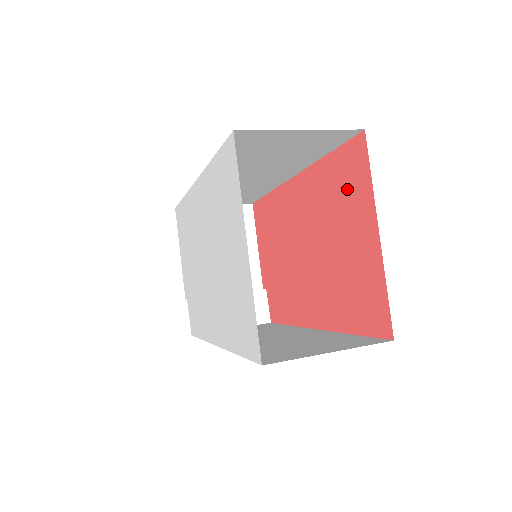
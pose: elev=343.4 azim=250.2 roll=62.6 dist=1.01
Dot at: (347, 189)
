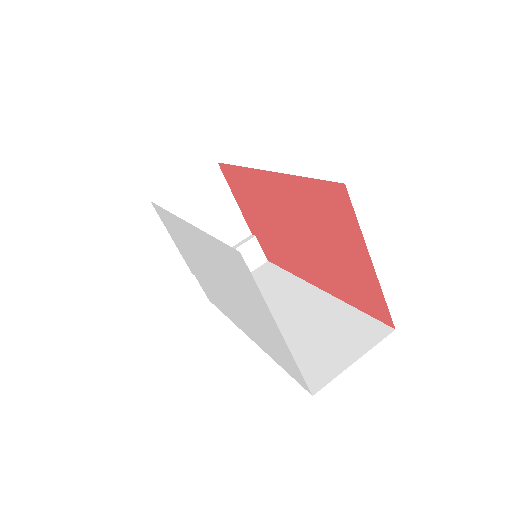
Dot at: (333, 216)
